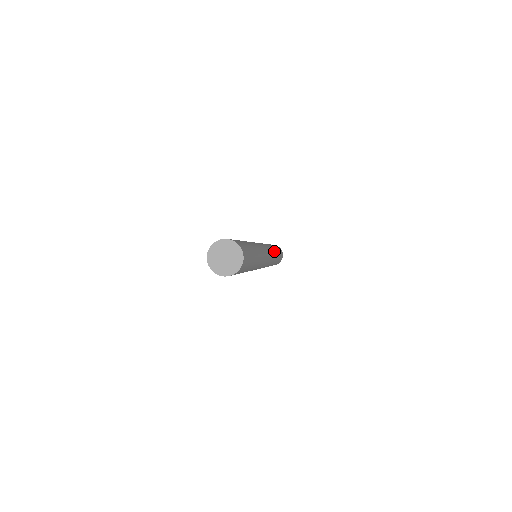
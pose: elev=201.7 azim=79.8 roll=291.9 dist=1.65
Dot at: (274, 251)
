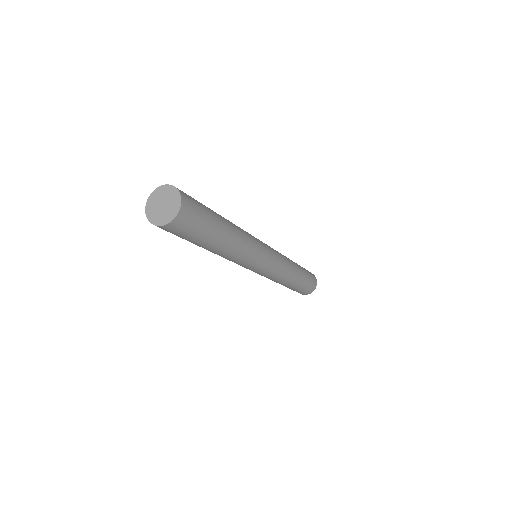
Dot at: (290, 262)
